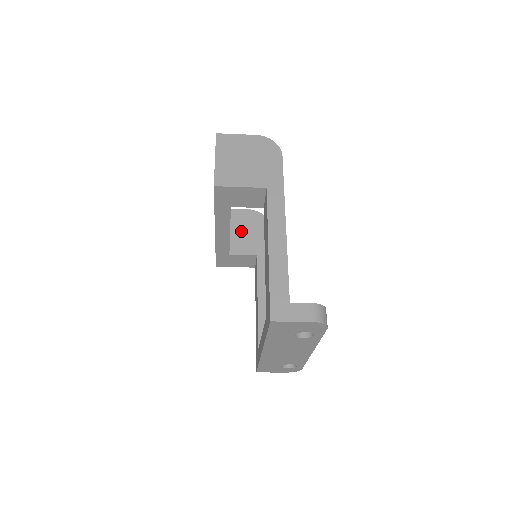
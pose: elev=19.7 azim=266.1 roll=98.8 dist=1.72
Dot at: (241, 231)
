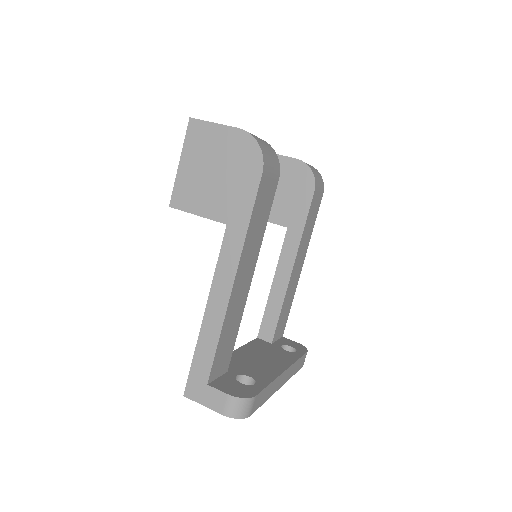
Dot at: (278, 190)
